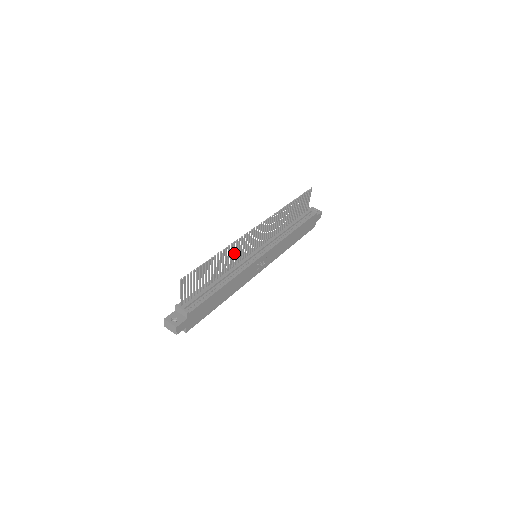
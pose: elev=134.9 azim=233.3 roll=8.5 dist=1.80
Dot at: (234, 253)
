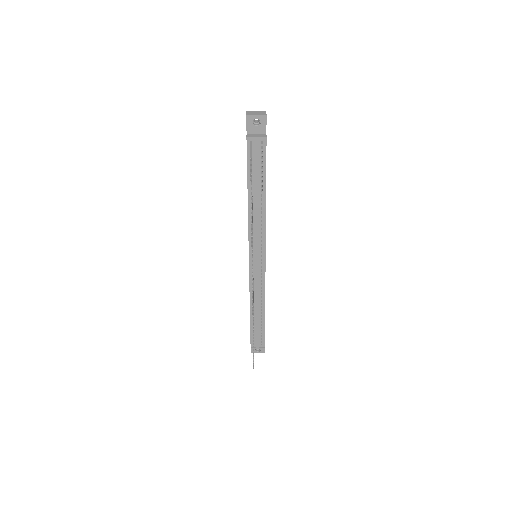
Dot at: occluded
